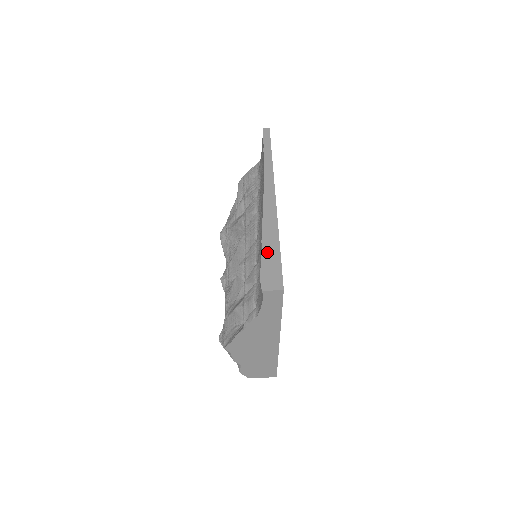
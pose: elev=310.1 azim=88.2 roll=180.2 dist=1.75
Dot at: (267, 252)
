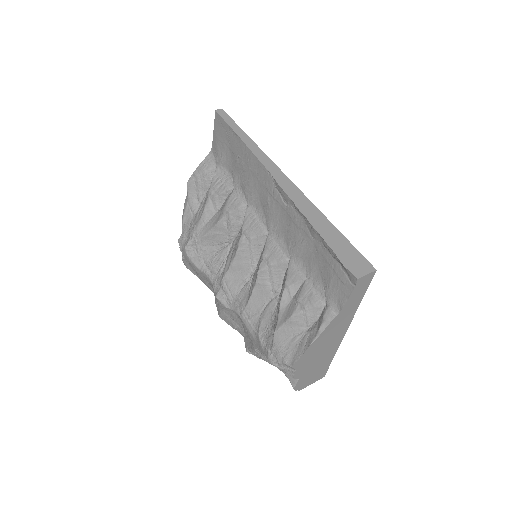
Dot at: (329, 237)
